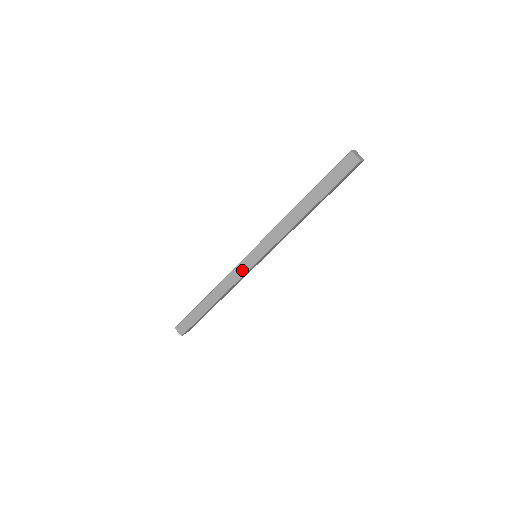
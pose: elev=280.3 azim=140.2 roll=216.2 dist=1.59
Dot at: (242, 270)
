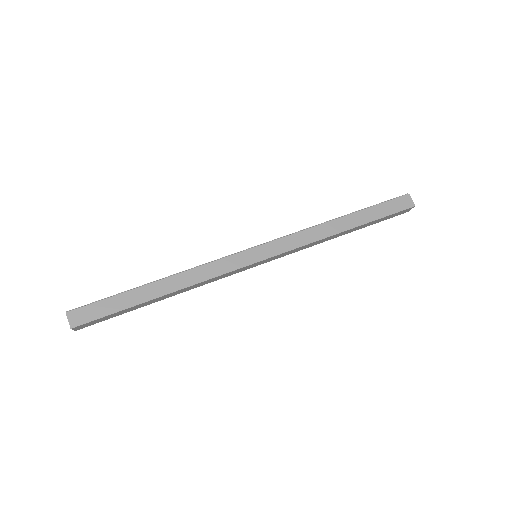
Dot at: (234, 263)
